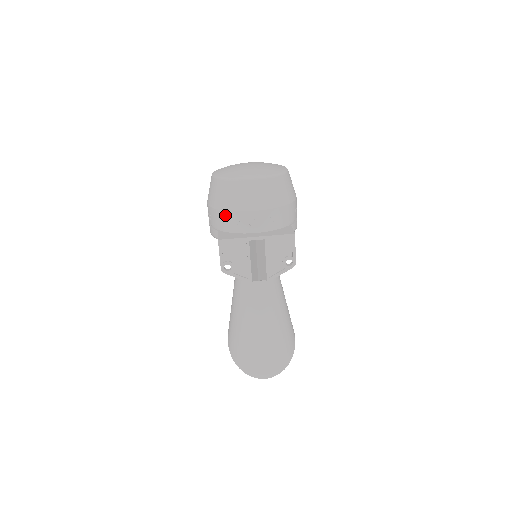
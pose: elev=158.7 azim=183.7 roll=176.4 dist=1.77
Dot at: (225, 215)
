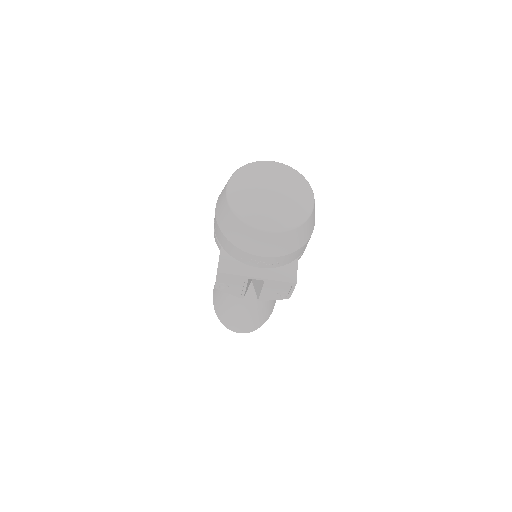
Dot at: (230, 245)
